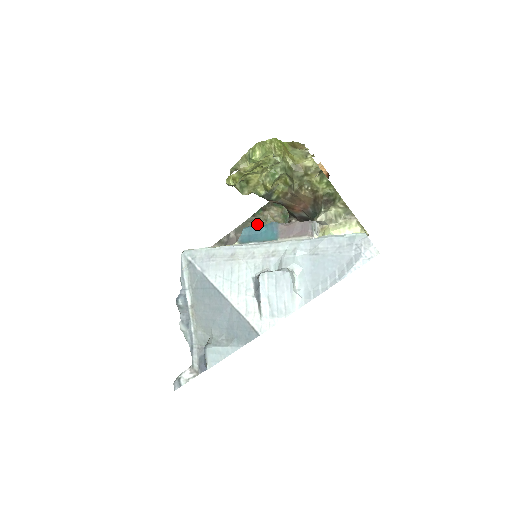
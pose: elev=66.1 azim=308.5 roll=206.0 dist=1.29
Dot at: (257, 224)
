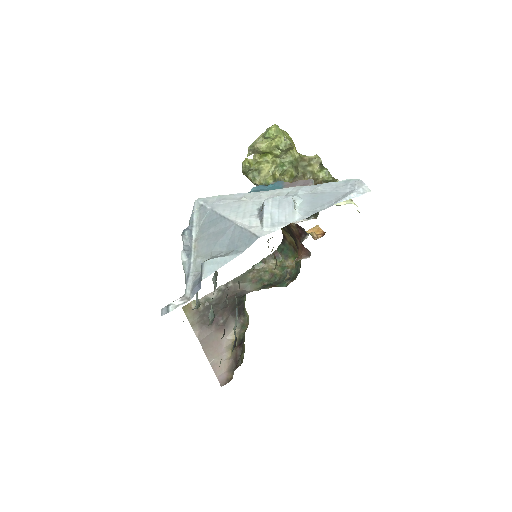
Dot at: (256, 274)
